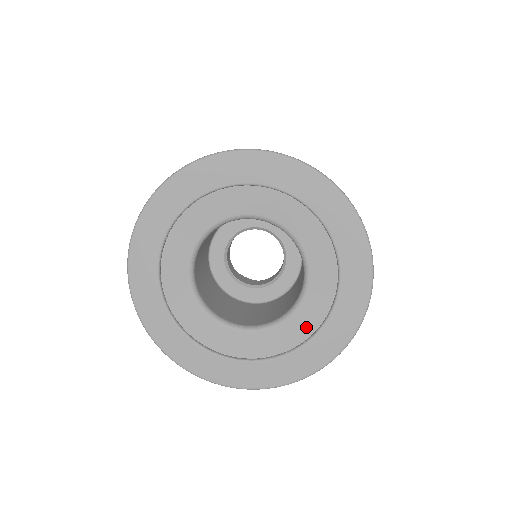
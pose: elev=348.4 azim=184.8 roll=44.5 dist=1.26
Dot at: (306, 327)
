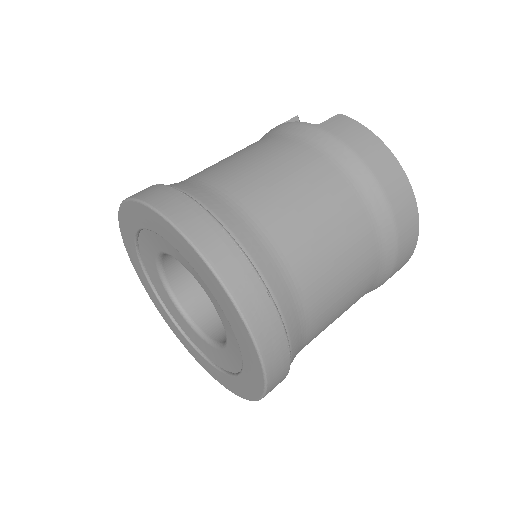
Dot at: (216, 359)
